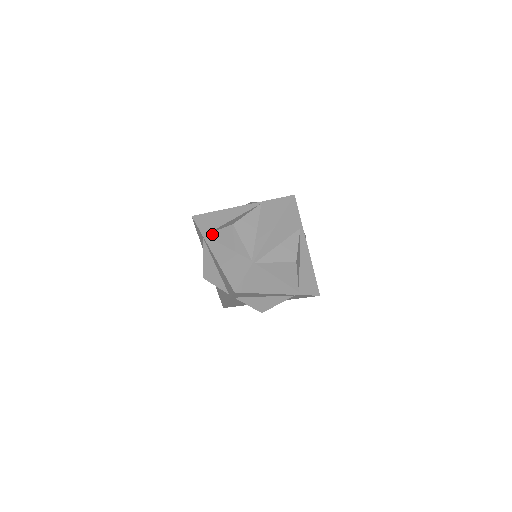
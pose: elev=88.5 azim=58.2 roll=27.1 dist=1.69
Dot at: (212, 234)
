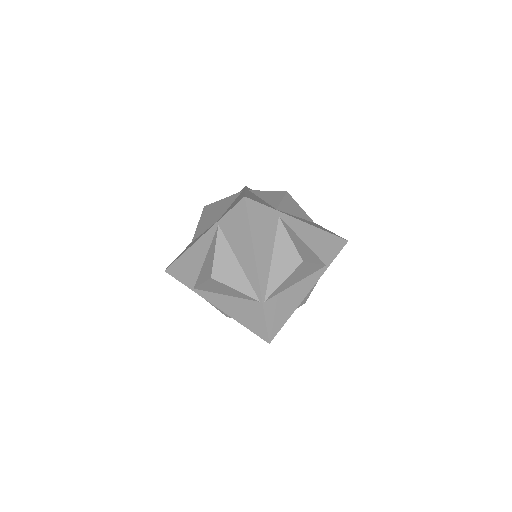
Dot at: (199, 287)
